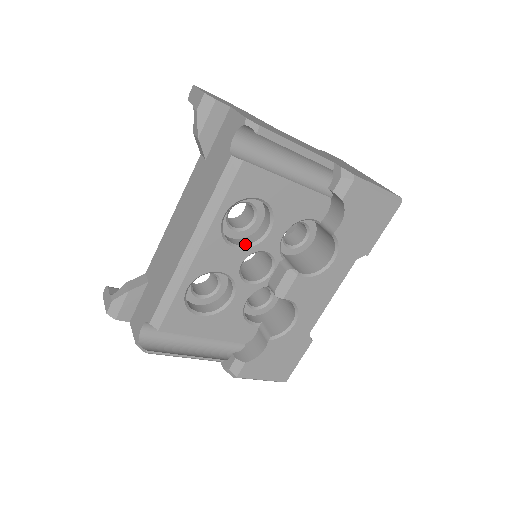
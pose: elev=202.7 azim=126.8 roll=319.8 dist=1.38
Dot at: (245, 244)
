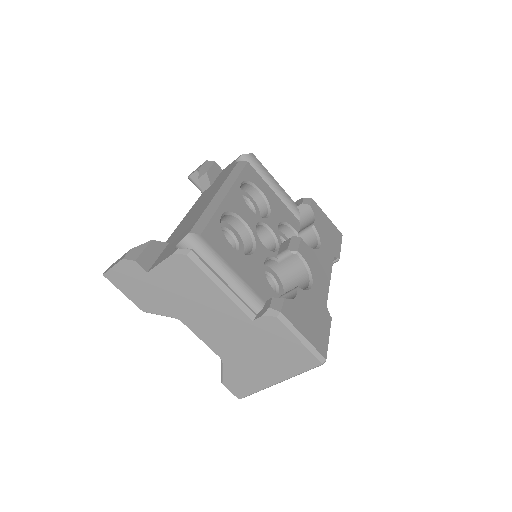
Dot at: occluded
